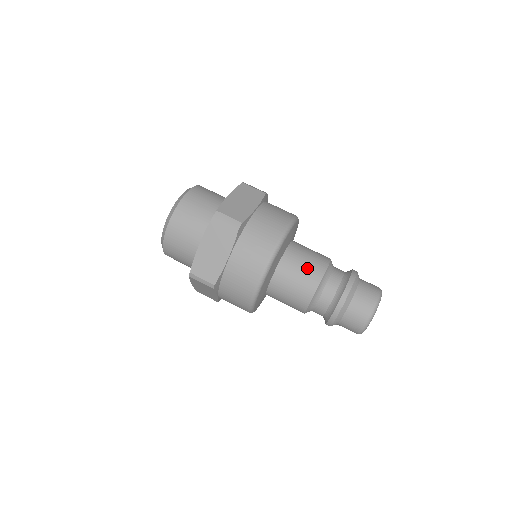
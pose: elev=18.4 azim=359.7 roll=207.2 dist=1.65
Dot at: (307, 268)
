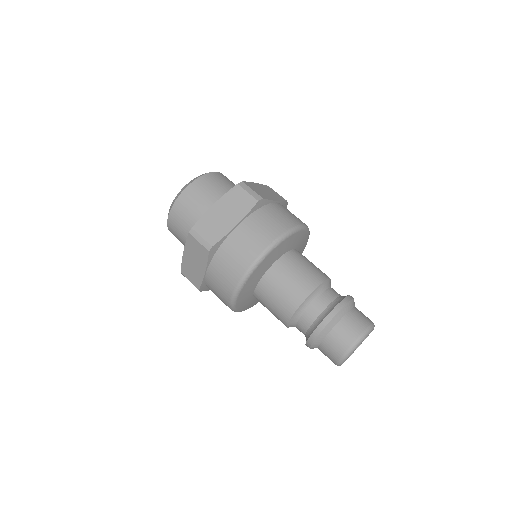
Dot at: (308, 270)
